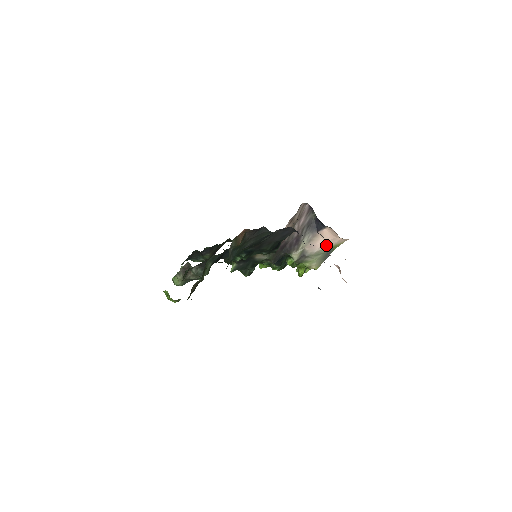
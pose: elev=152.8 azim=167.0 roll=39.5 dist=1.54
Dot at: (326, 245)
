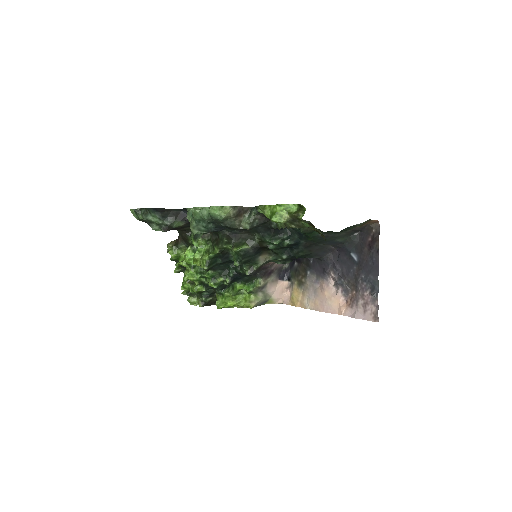
Dot at: (272, 294)
